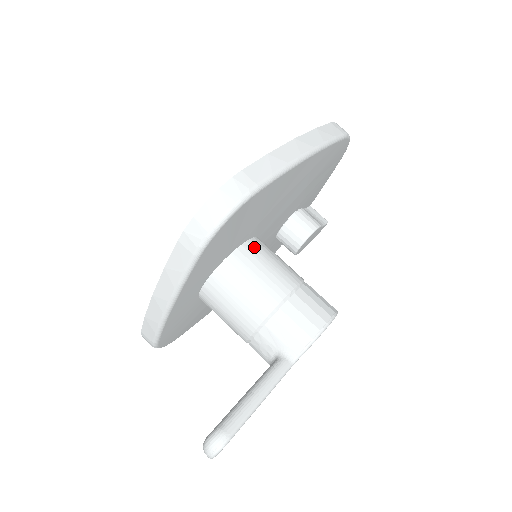
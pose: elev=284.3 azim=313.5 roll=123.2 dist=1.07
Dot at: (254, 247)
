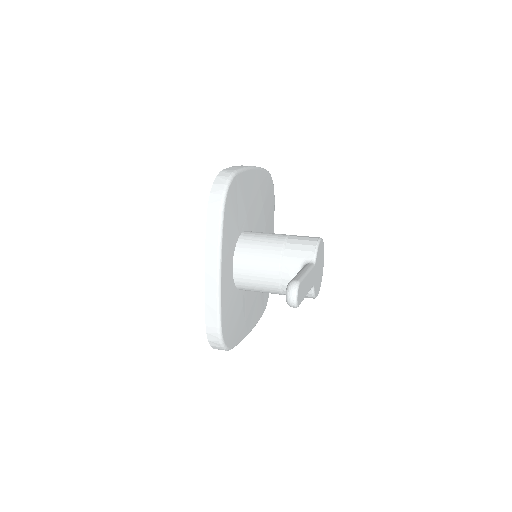
Dot at: (251, 231)
